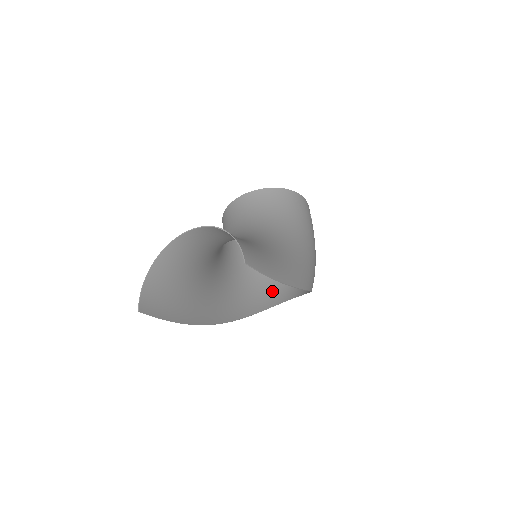
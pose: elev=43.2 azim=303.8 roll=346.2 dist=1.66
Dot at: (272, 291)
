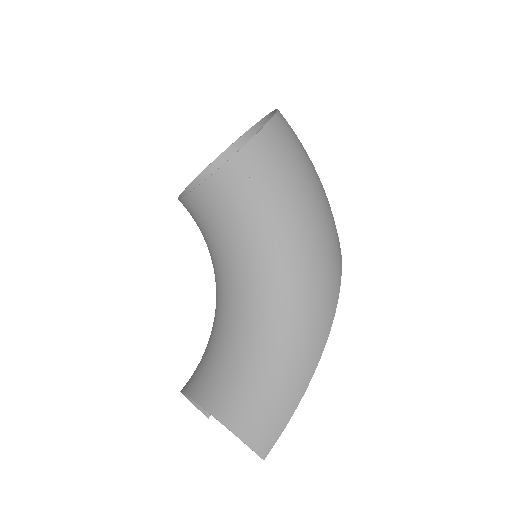
Dot at: occluded
